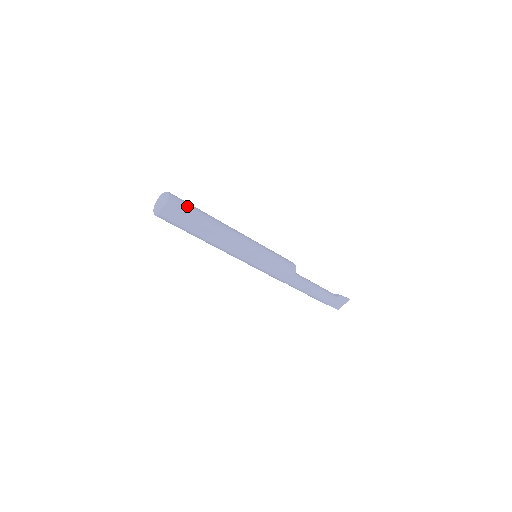
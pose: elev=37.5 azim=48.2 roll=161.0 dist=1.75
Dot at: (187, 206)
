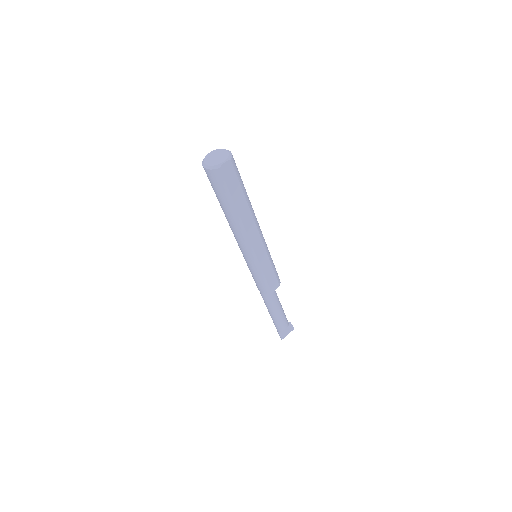
Dot at: occluded
